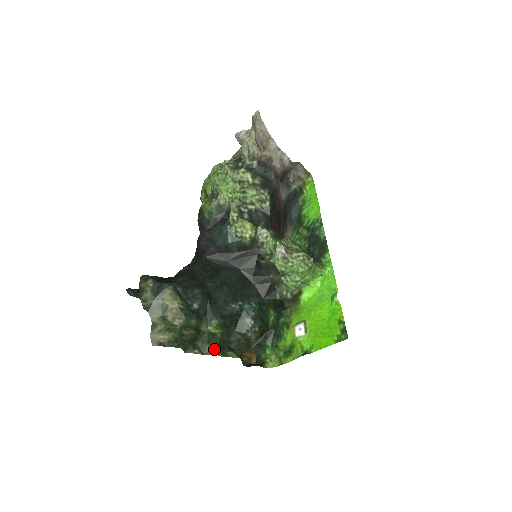
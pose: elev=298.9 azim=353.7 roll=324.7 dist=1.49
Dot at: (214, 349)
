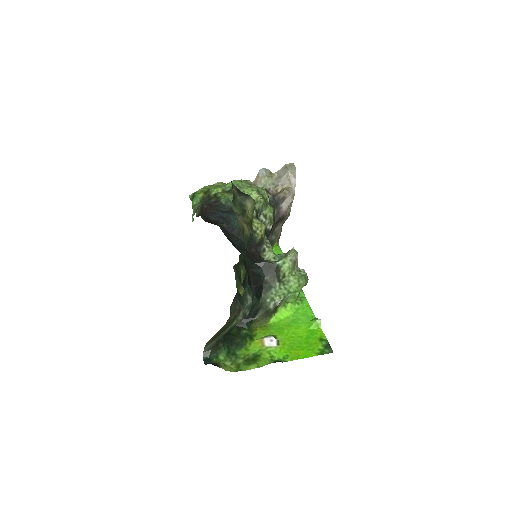
Dot at: (243, 289)
